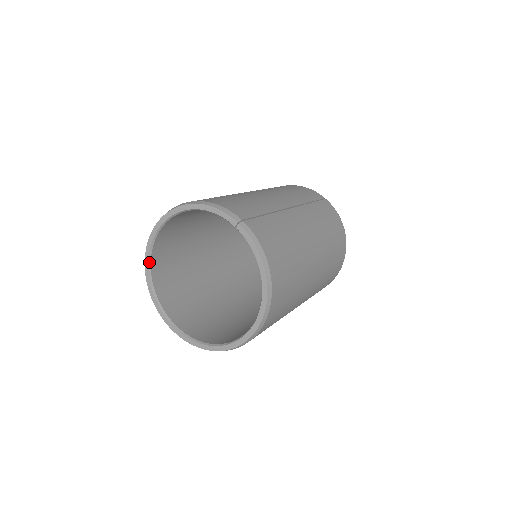
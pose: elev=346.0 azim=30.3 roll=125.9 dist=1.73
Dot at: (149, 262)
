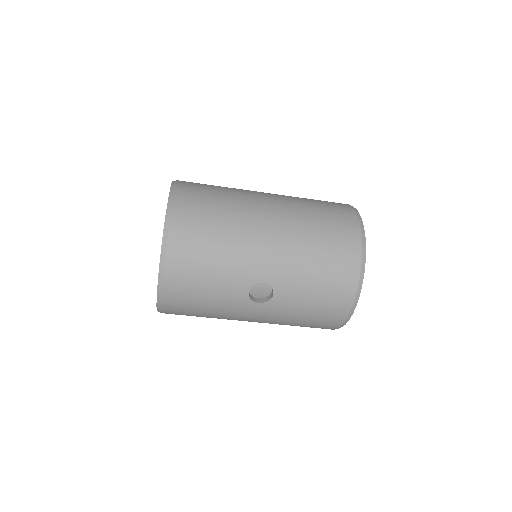
Dot at: occluded
